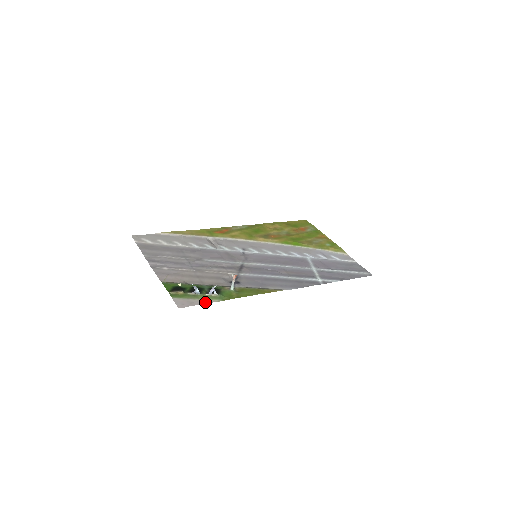
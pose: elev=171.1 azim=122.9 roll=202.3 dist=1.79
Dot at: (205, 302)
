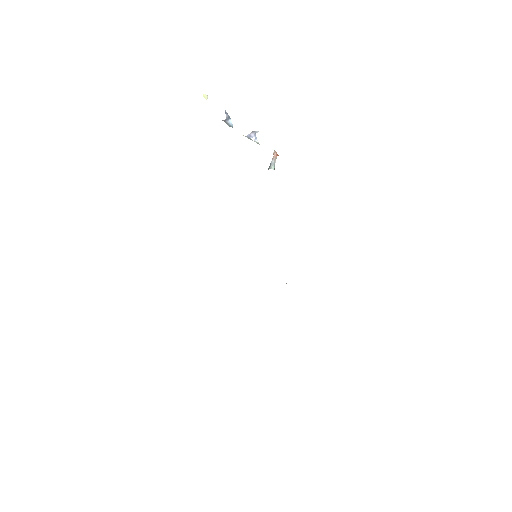
Dot at: occluded
